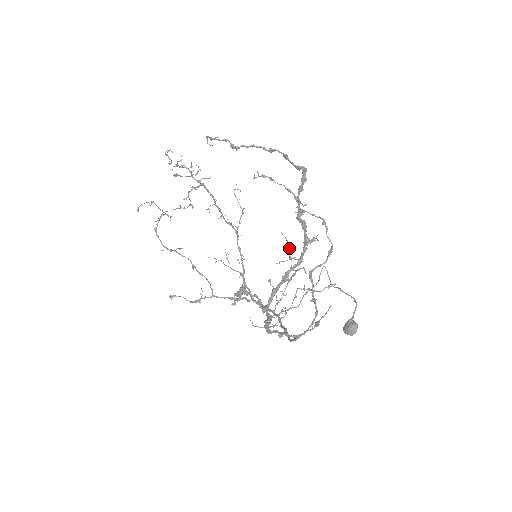
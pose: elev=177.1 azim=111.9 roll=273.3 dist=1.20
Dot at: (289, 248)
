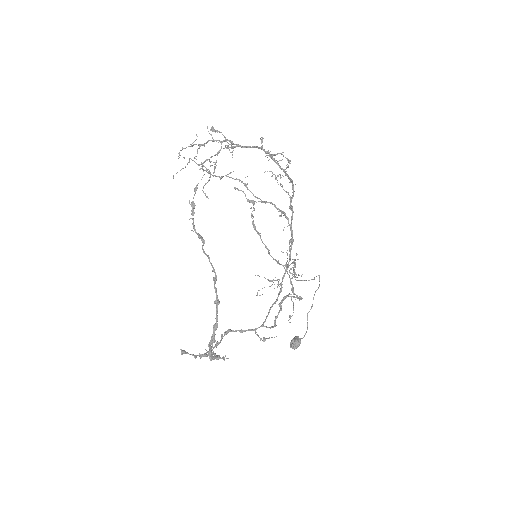
Dot at: (287, 258)
